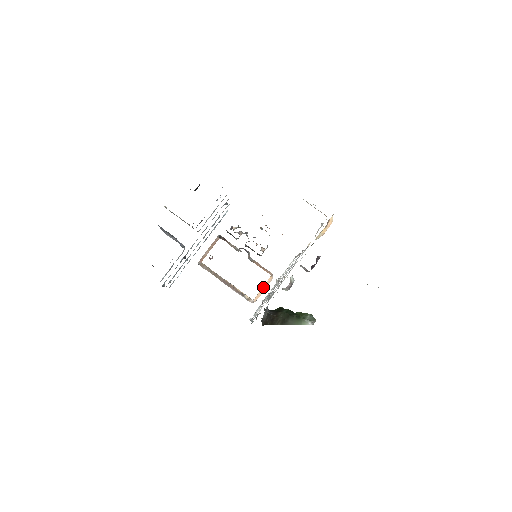
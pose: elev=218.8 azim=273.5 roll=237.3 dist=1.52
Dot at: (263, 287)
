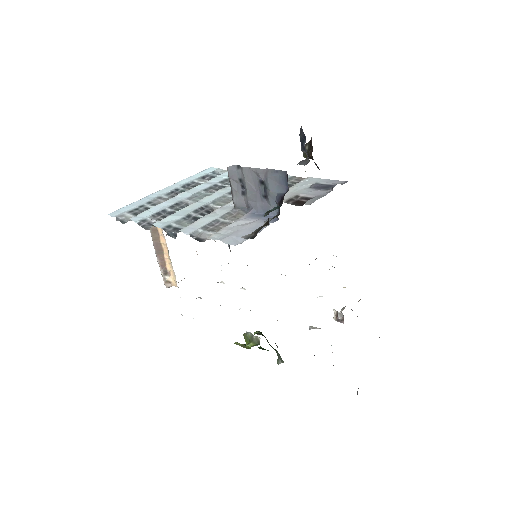
Dot at: occluded
